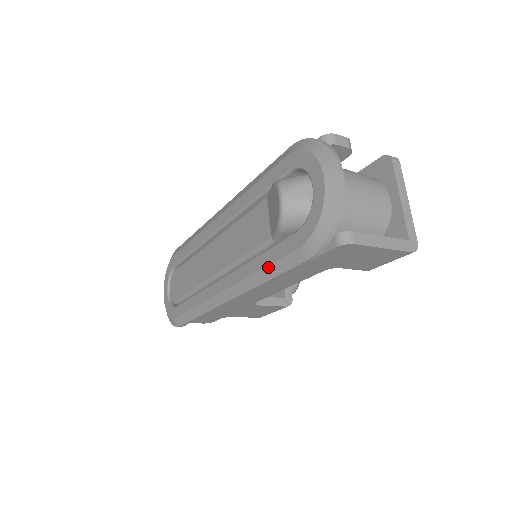
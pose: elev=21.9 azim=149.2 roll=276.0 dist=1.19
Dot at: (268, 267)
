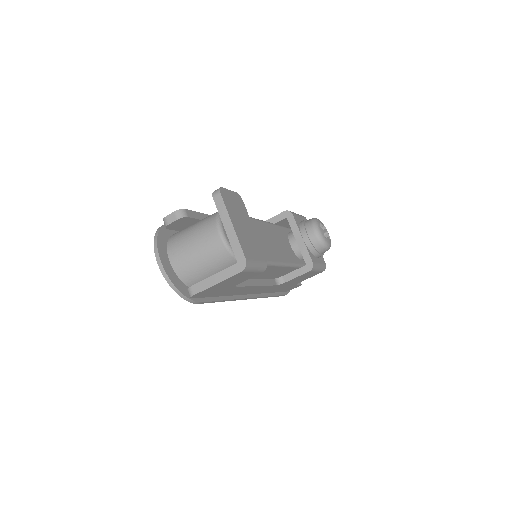
Dot at: occluded
